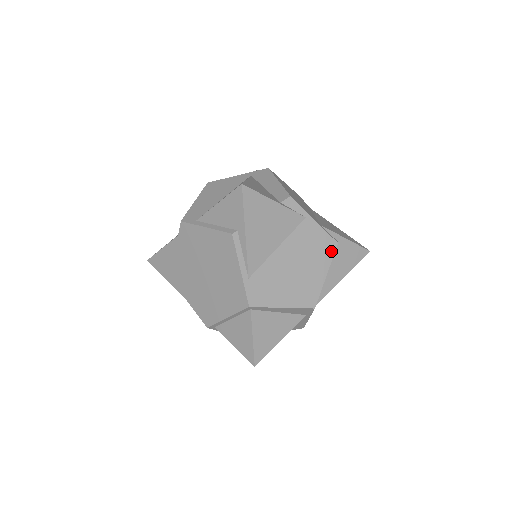
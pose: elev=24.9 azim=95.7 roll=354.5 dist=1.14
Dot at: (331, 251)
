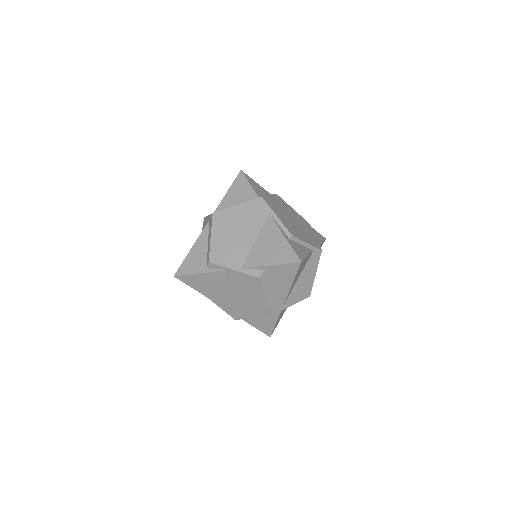
Dot at: (258, 283)
